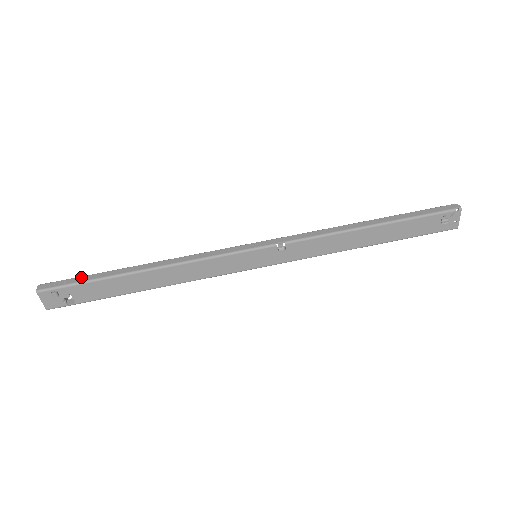
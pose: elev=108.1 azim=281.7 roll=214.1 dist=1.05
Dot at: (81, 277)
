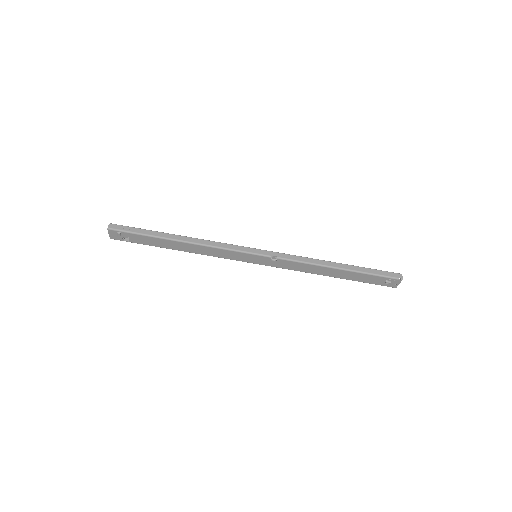
Dot at: (138, 229)
